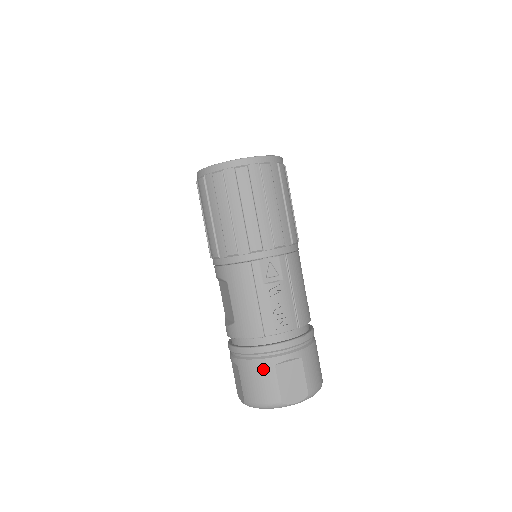
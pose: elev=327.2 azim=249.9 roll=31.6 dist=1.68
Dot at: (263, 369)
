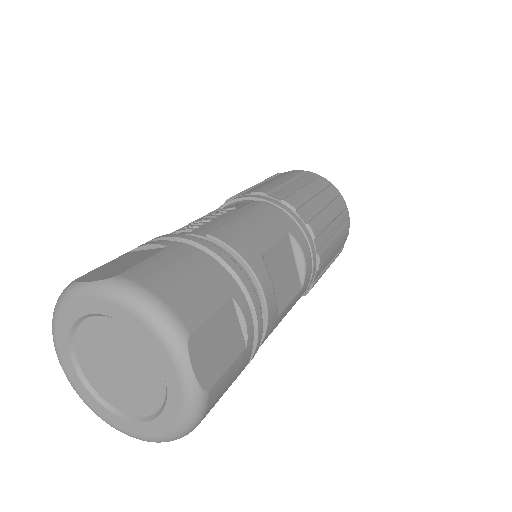
Dot at: occluded
